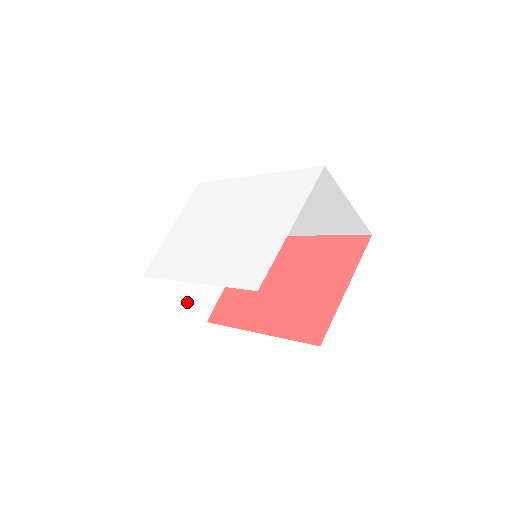
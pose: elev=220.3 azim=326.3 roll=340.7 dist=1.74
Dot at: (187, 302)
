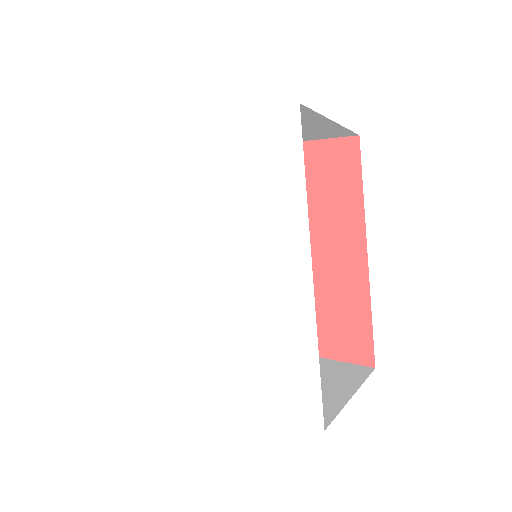
Dot at: occluded
